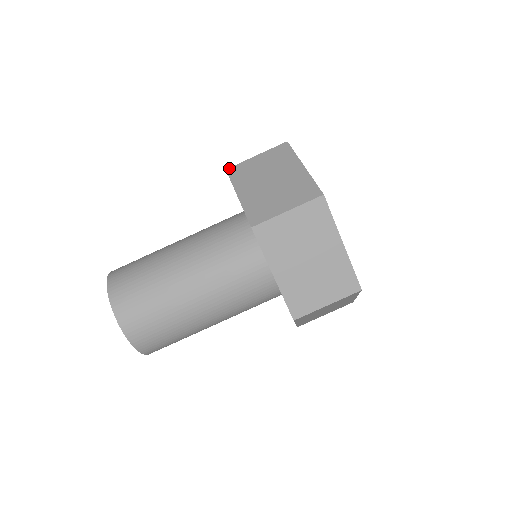
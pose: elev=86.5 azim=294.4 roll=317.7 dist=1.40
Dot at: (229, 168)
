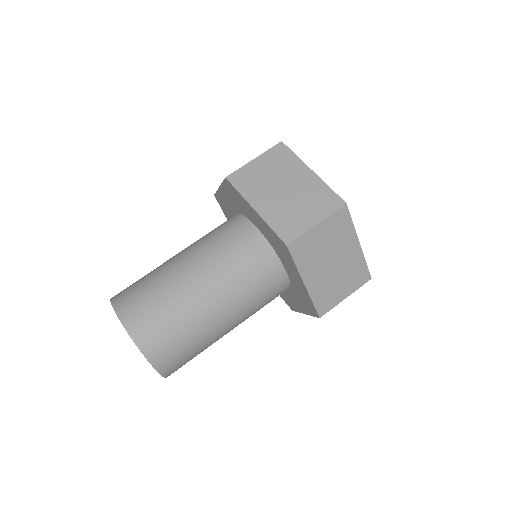
Dot at: (229, 176)
